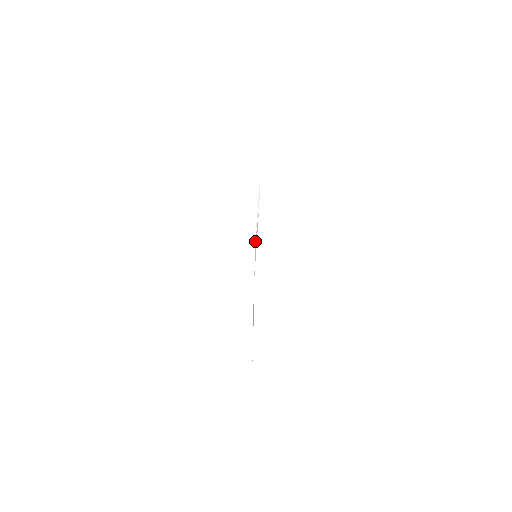
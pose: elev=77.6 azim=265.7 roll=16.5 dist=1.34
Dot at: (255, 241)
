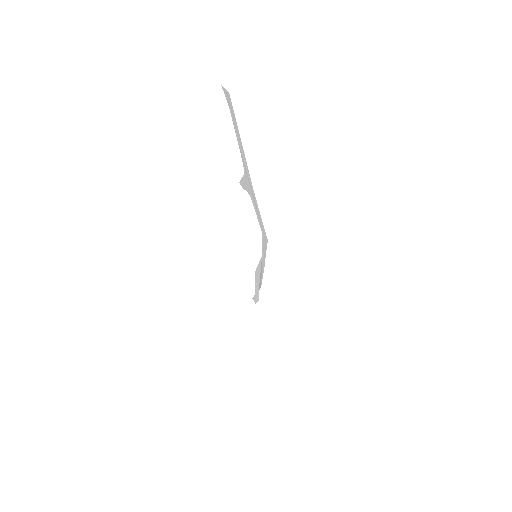
Dot at: occluded
